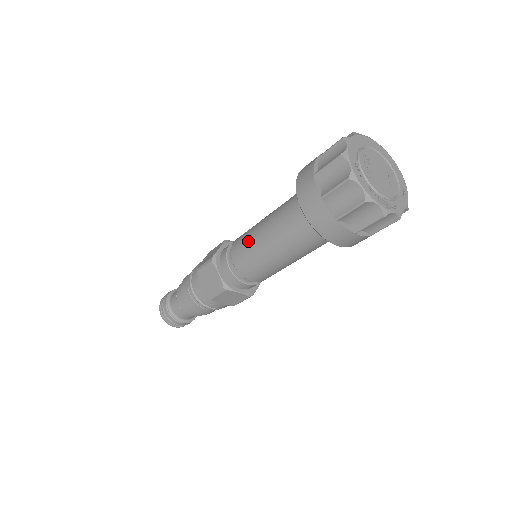
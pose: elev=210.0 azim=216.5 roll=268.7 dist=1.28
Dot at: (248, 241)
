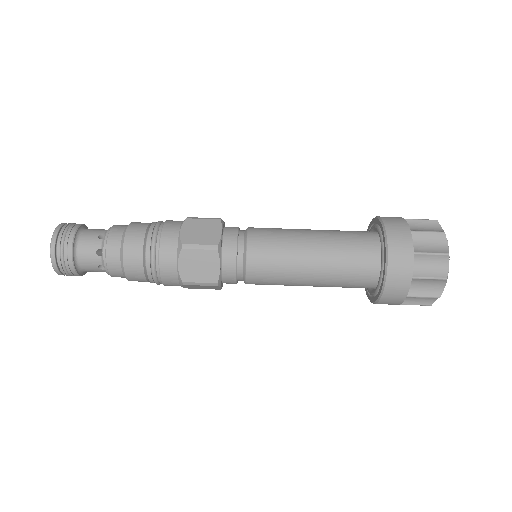
Dot at: occluded
